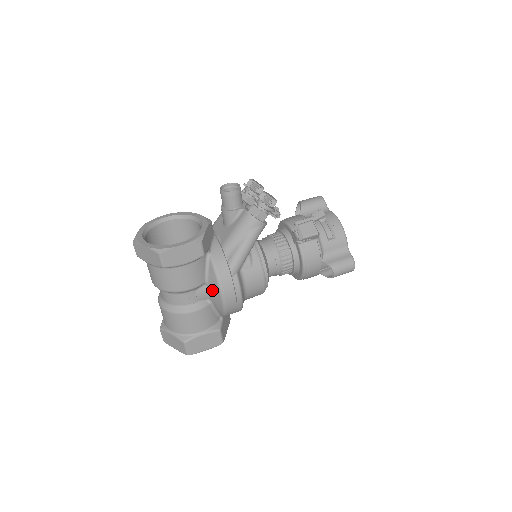
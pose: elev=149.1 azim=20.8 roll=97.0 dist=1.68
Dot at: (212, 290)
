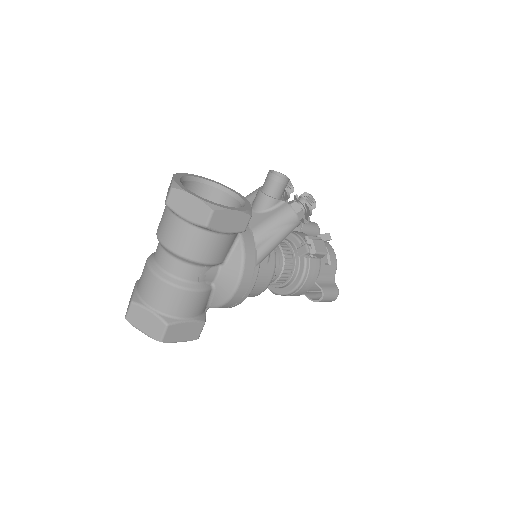
Dot at: (227, 273)
